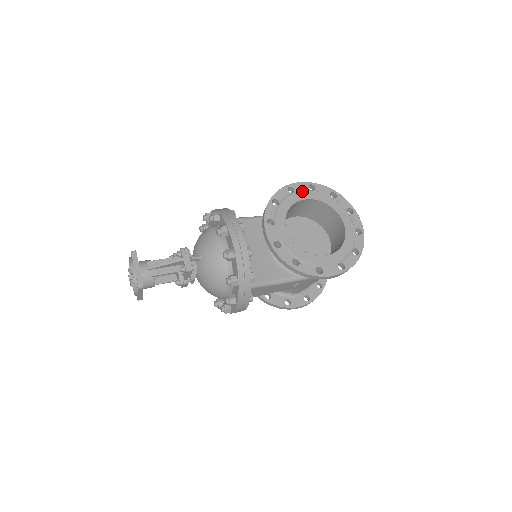
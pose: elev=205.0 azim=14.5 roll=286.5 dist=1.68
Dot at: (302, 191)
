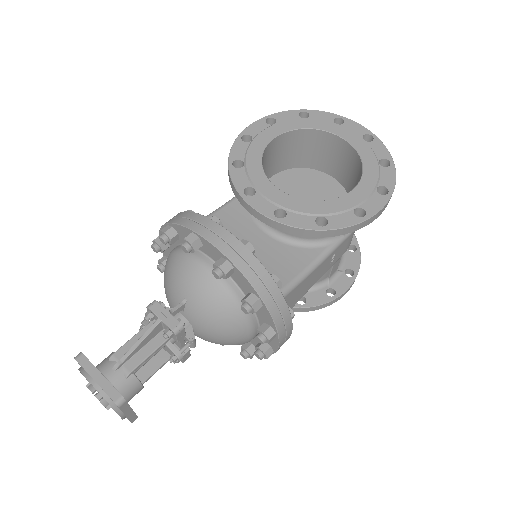
Dot at: (262, 132)
